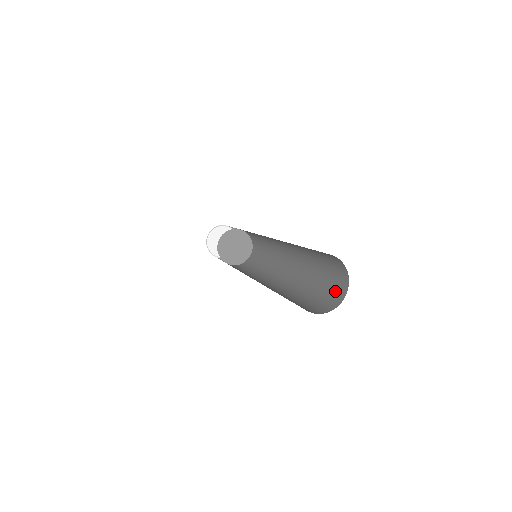
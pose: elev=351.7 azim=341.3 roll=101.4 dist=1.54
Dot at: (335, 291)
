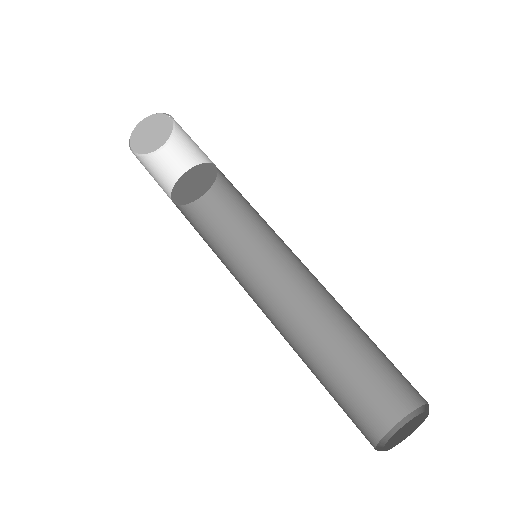
Dot at: (393, 395)
